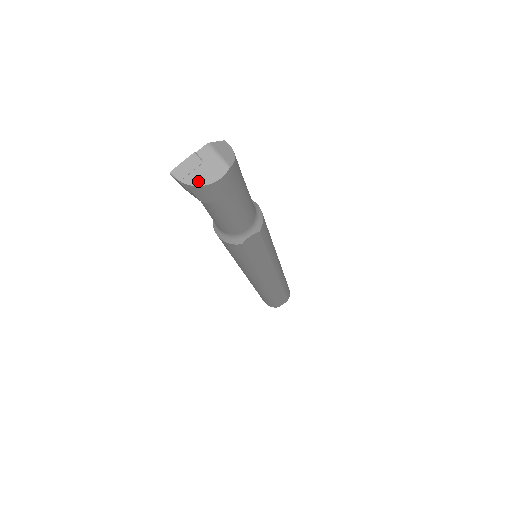
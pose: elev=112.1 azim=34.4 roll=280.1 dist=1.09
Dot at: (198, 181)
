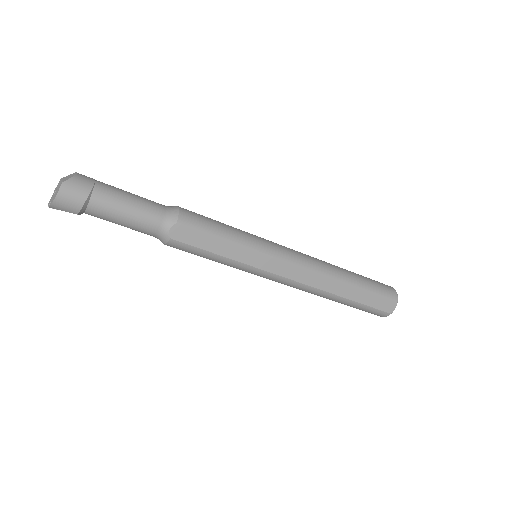
Dot at: (52, 201)
